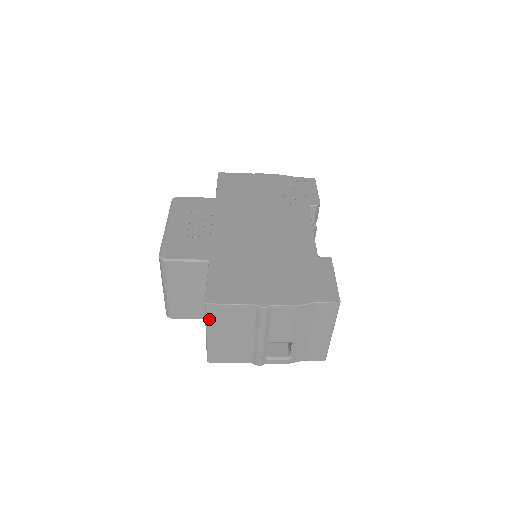
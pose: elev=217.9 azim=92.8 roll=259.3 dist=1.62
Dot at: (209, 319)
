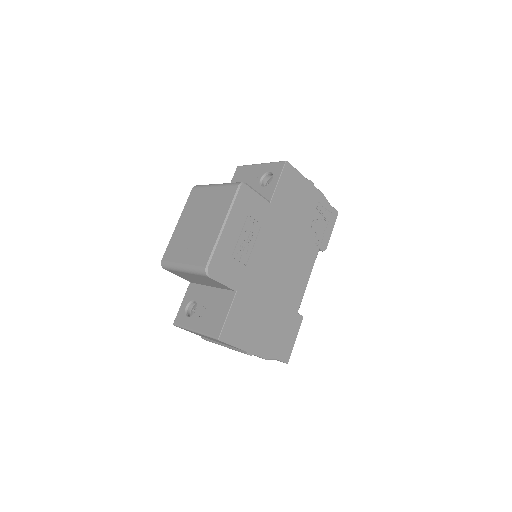
Dot at: (209, 337)
